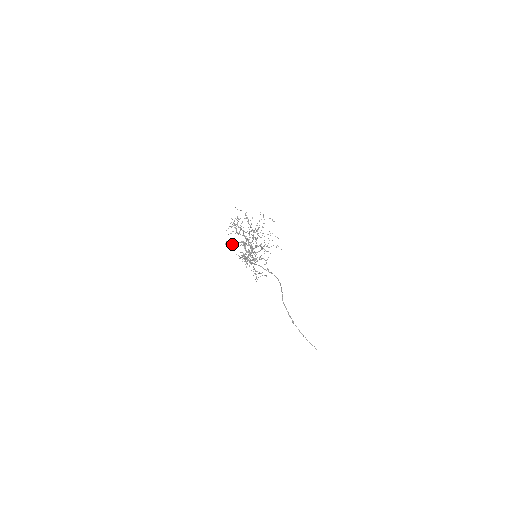
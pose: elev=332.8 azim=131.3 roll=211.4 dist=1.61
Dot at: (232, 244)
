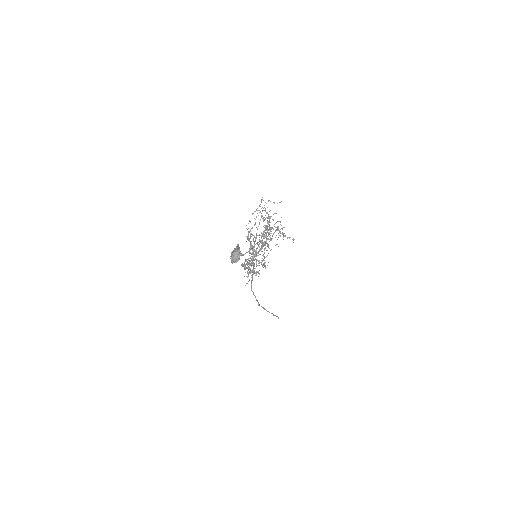
Dot at: (239, 256)
